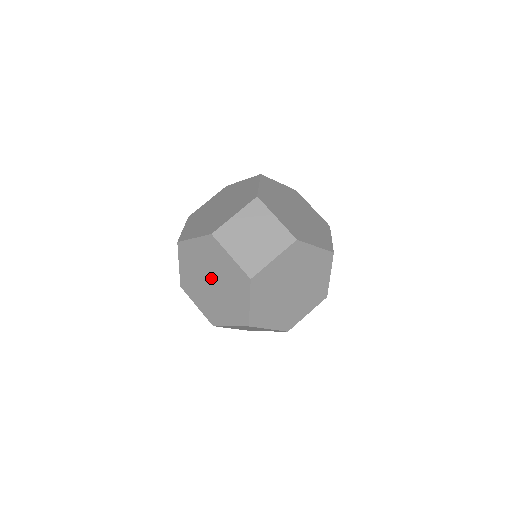
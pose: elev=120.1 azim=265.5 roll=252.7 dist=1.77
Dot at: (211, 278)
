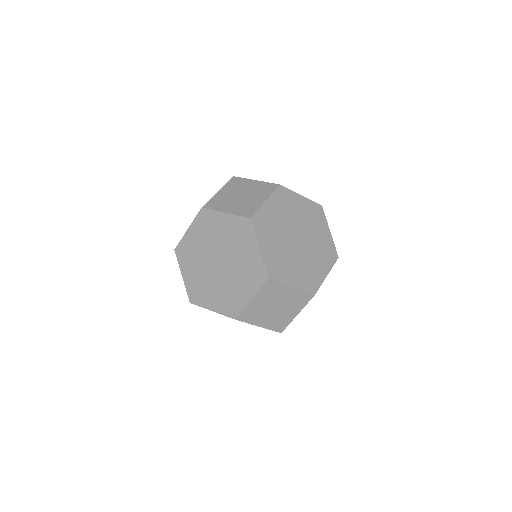
Dot at: occluded
